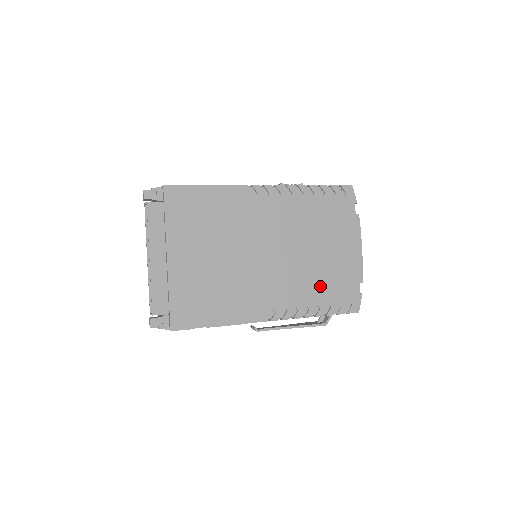
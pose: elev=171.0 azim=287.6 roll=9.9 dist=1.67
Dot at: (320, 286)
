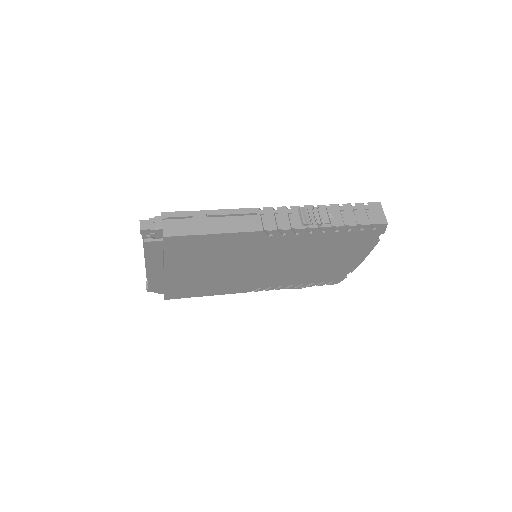
Dot at: (310, 276)
